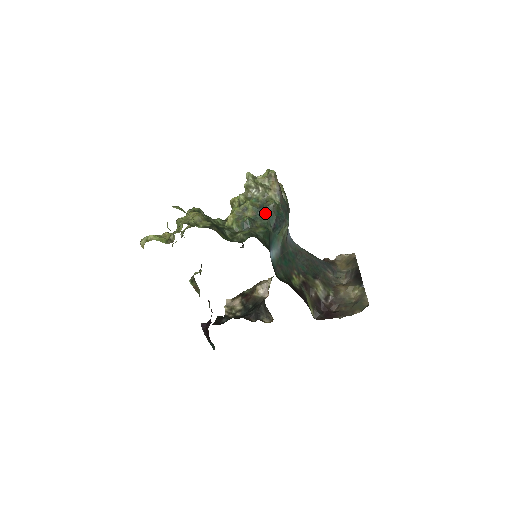
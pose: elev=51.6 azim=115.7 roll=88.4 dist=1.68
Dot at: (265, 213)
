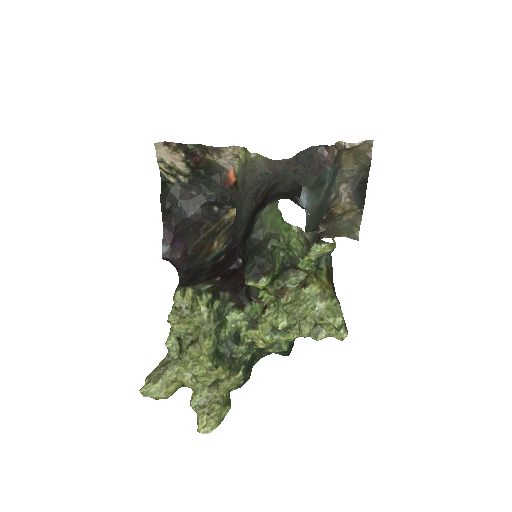
Dot at: occluded
